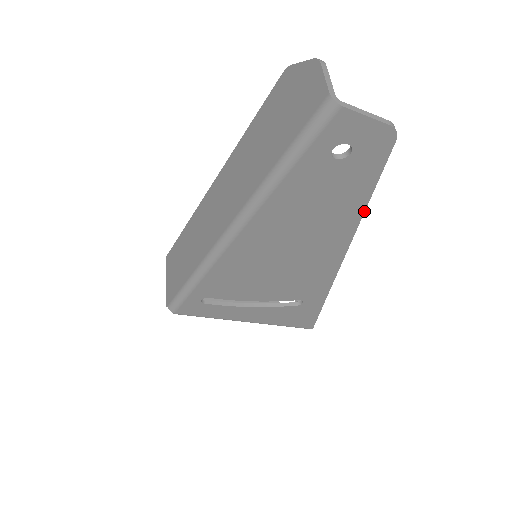
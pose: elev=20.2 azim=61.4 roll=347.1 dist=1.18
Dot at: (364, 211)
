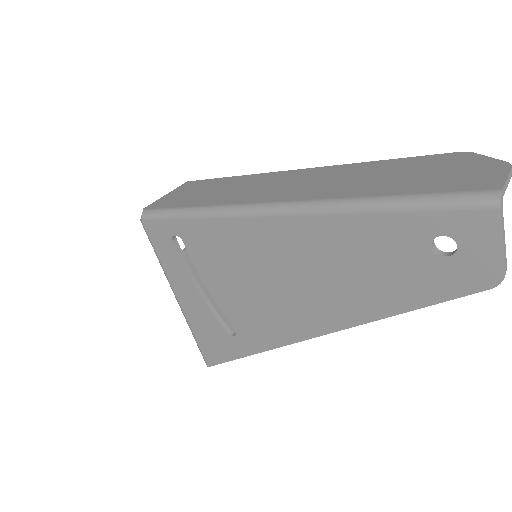
Dot at: (385, 317)
